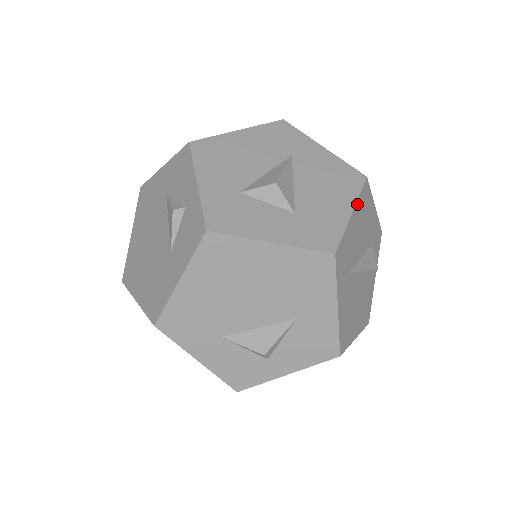
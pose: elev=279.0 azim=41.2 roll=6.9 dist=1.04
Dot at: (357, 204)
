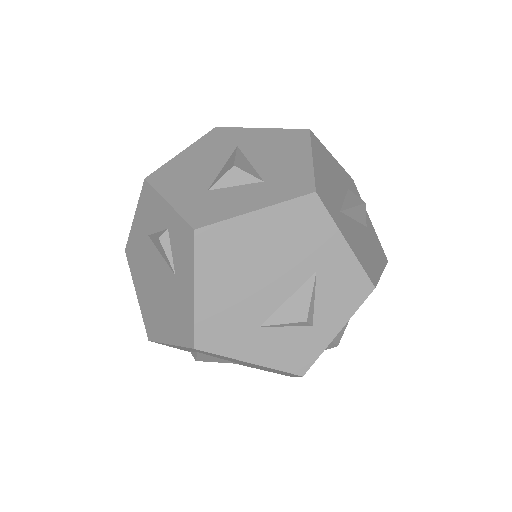
Dot at: (313, 151)
